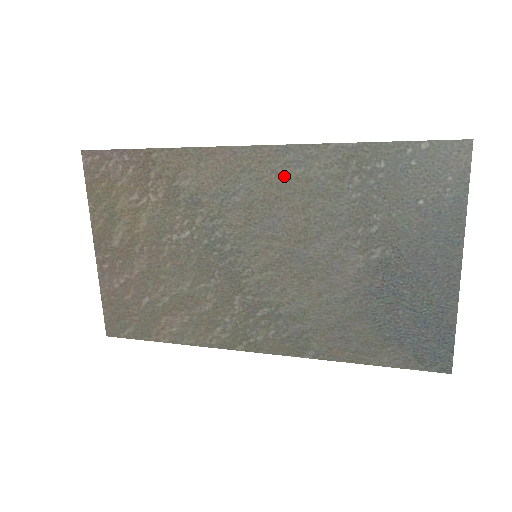
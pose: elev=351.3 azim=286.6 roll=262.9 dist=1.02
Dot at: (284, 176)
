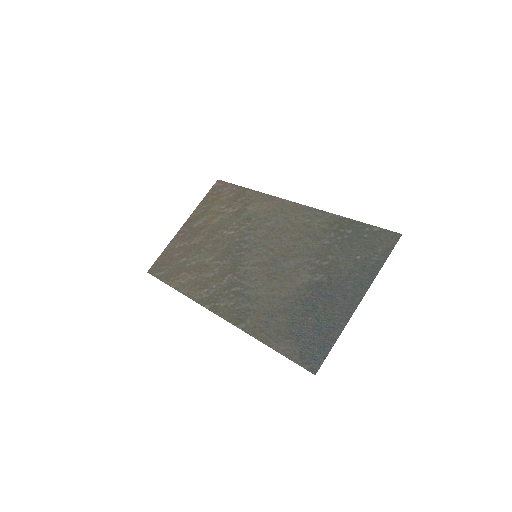
Dot at: (299, 221)
